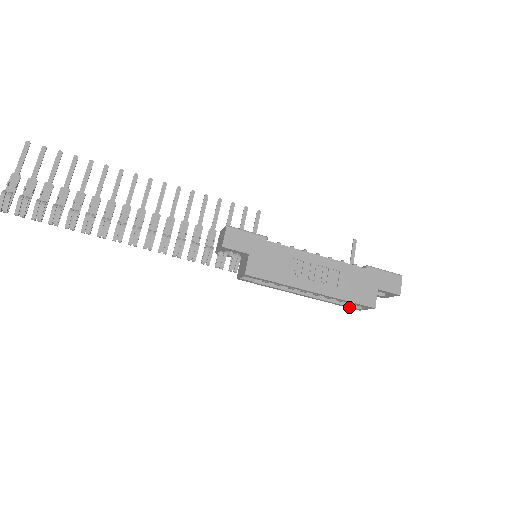
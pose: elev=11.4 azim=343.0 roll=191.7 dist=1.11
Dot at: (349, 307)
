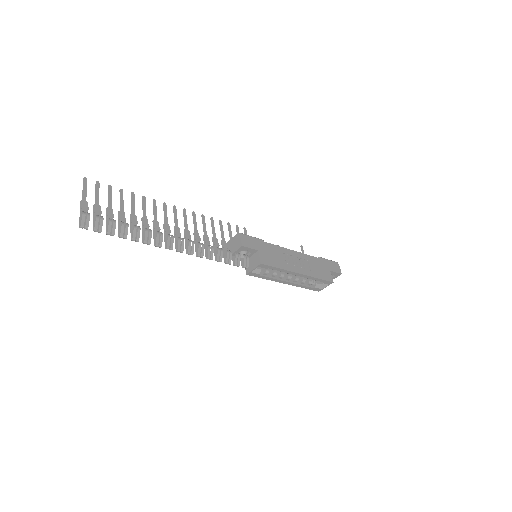
Dot at: (314, 289)
